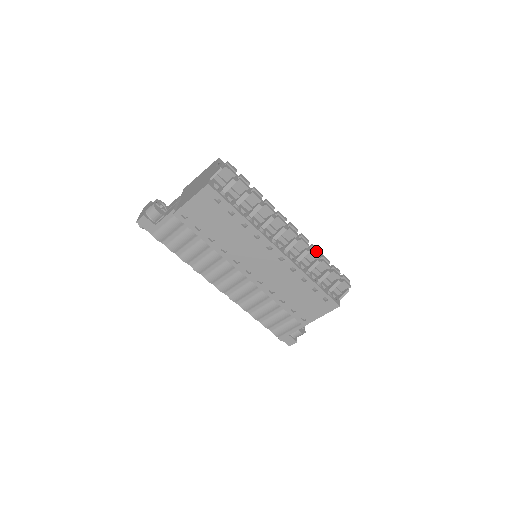
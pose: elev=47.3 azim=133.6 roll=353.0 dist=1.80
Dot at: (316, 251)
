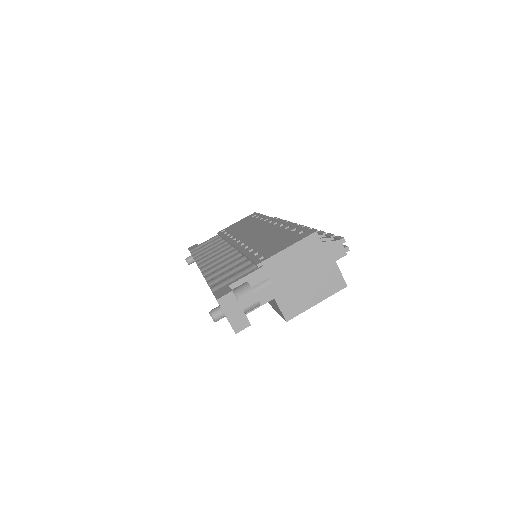
Dot at: occluded
